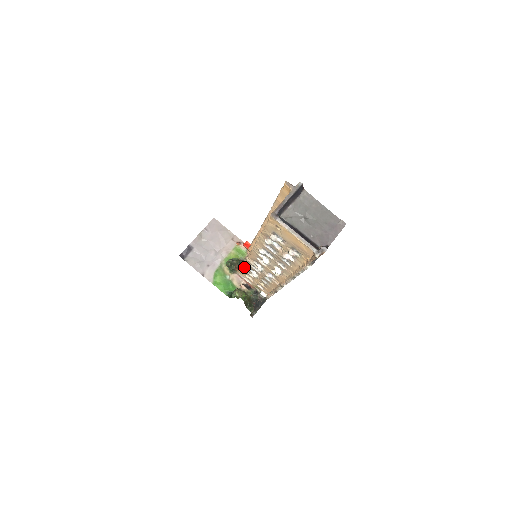
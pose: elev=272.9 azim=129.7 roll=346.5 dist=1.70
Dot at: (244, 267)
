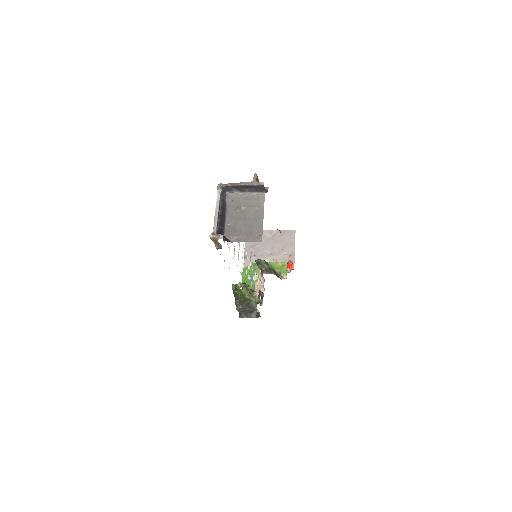
Dot at: occluded
